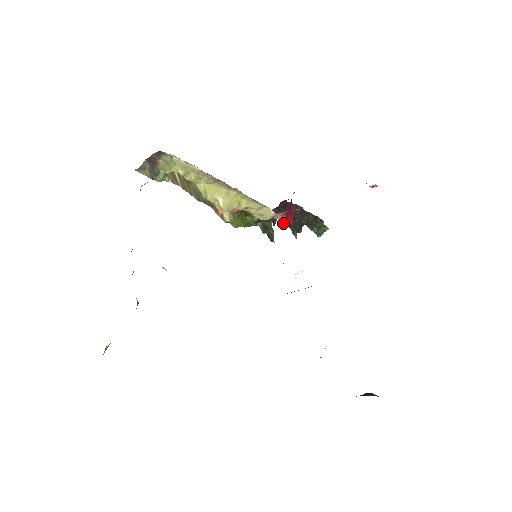
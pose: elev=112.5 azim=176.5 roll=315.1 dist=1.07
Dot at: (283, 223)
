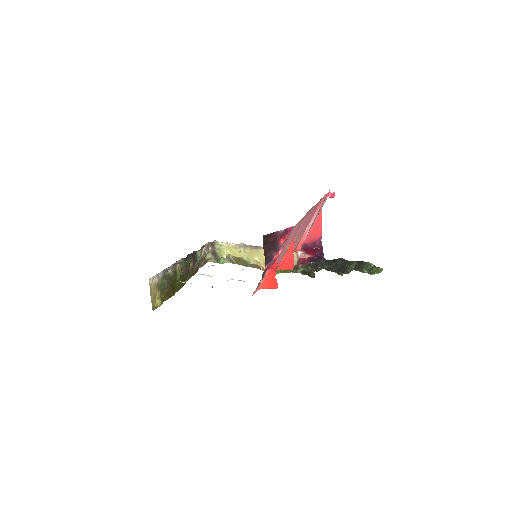
Dot at: occluded
